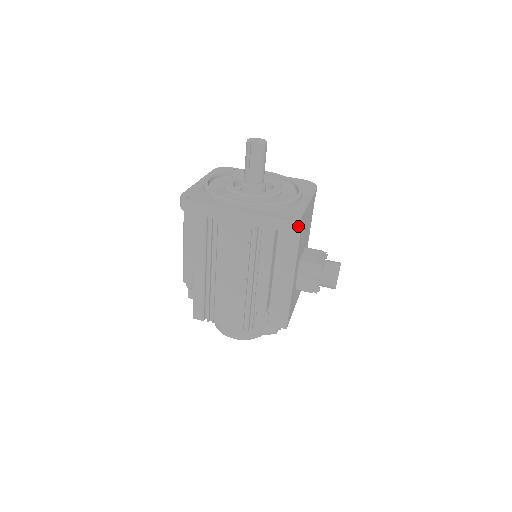
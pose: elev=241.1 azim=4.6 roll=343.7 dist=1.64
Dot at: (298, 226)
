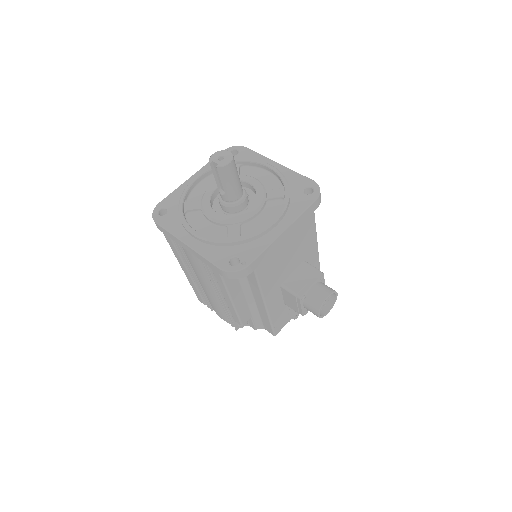
Dot at: (245, 274)
